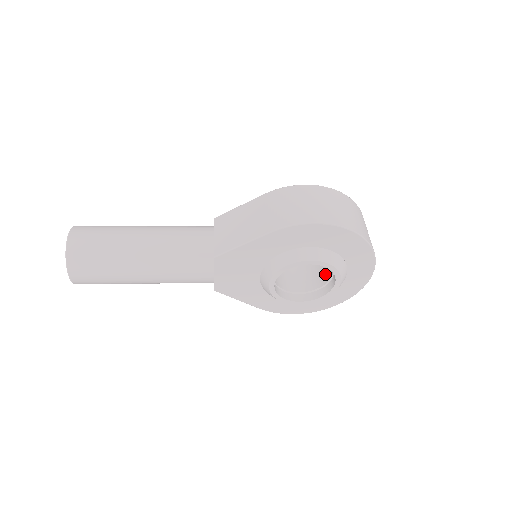
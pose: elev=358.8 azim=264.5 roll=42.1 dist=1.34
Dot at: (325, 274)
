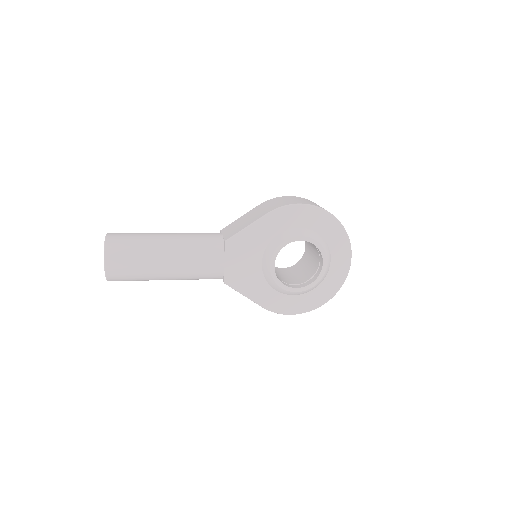
Dot at: (313, 268)
